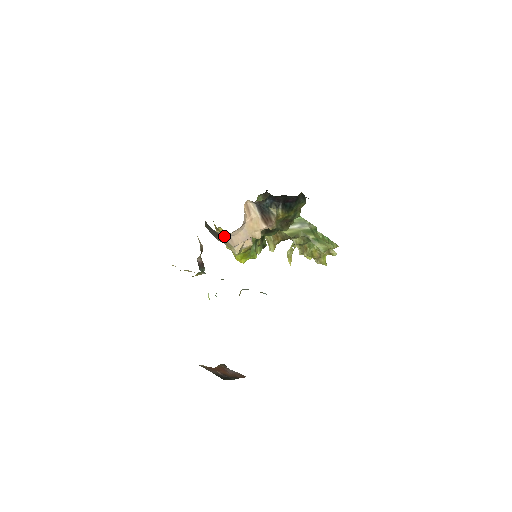
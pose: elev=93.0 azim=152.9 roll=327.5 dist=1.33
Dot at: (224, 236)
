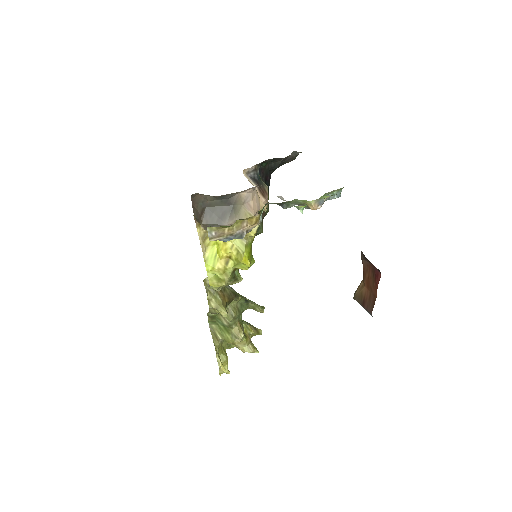
Dot at: (243, 202)
